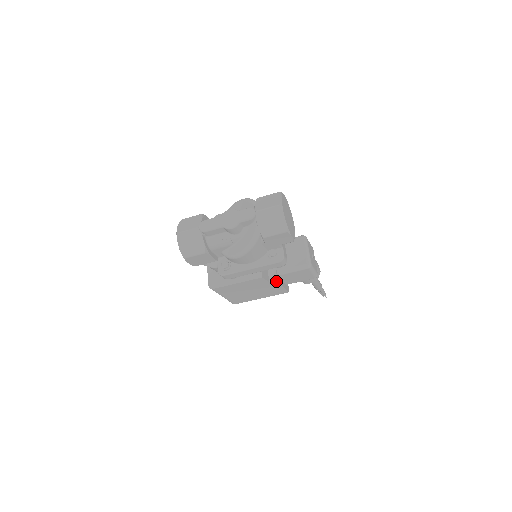
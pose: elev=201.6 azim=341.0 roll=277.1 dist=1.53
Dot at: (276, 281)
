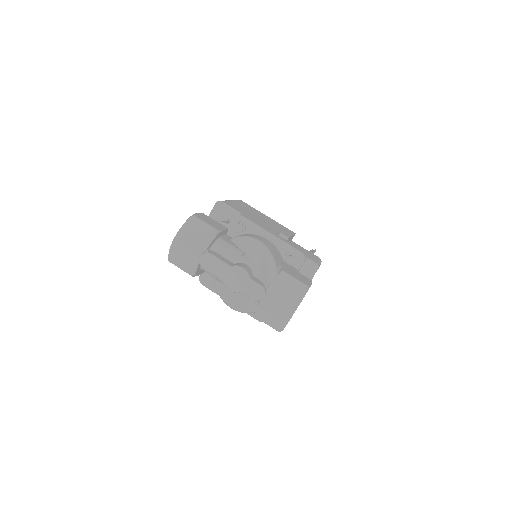
Dot at: occluded
